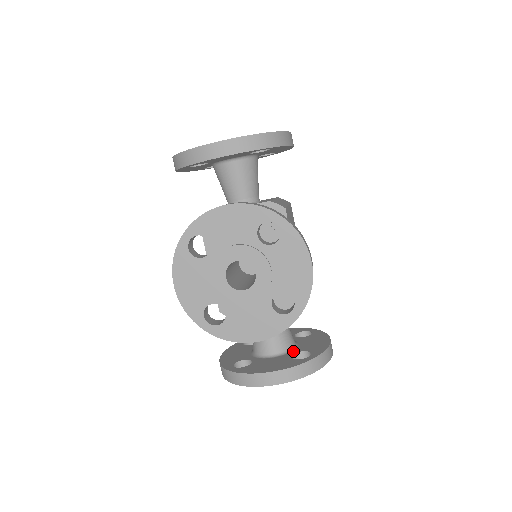
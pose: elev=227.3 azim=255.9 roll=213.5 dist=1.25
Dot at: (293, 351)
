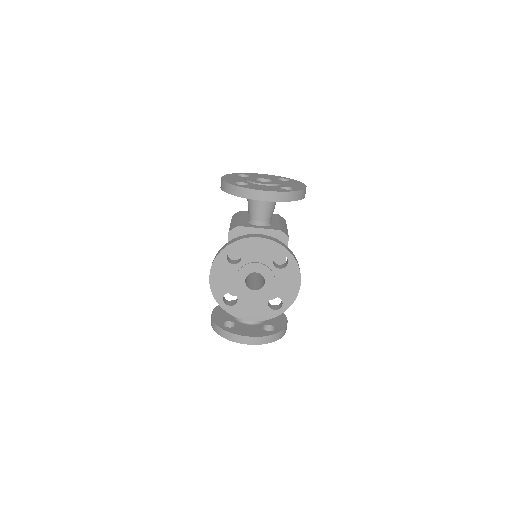
Dot at: (263, 323)
